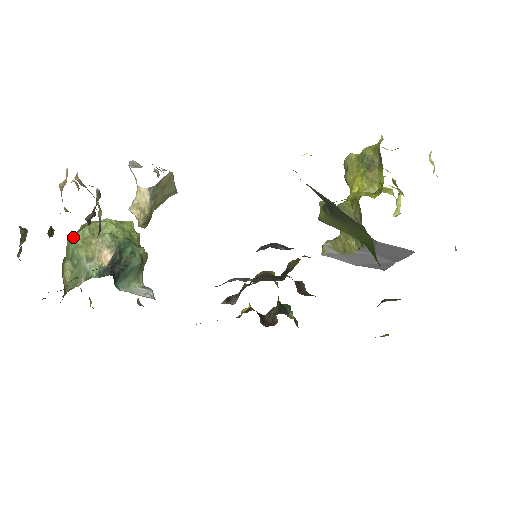
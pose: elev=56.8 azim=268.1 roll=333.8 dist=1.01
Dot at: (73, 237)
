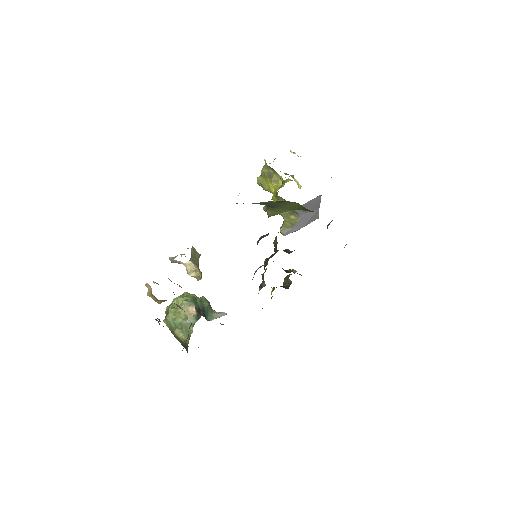
Dot at: (168, 318)
